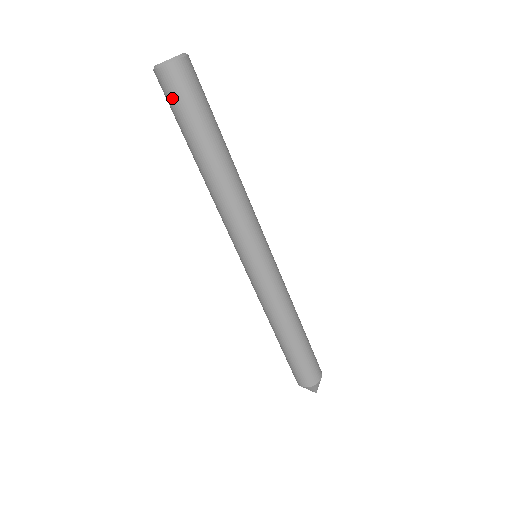
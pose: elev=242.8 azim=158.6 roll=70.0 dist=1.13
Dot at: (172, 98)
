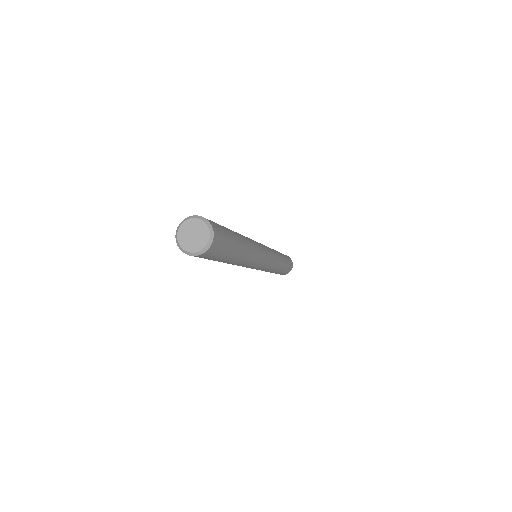
Dot at: (213, 257)
